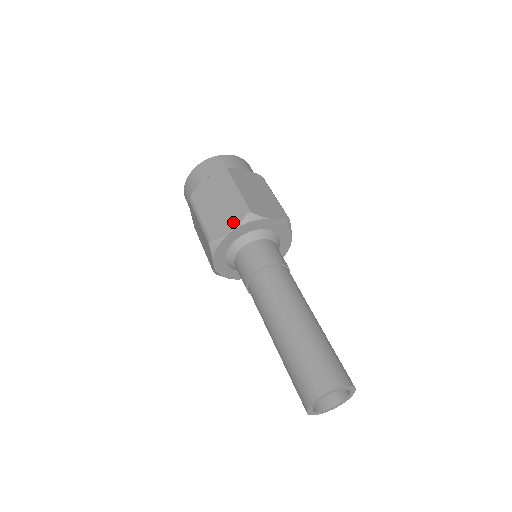
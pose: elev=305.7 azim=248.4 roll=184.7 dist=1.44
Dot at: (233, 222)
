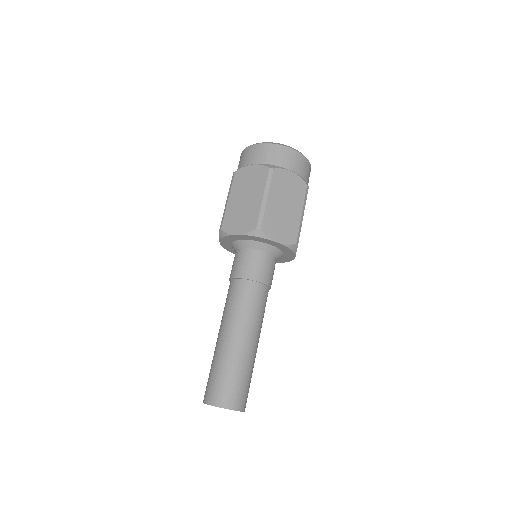
Dot at: (243, 227)
